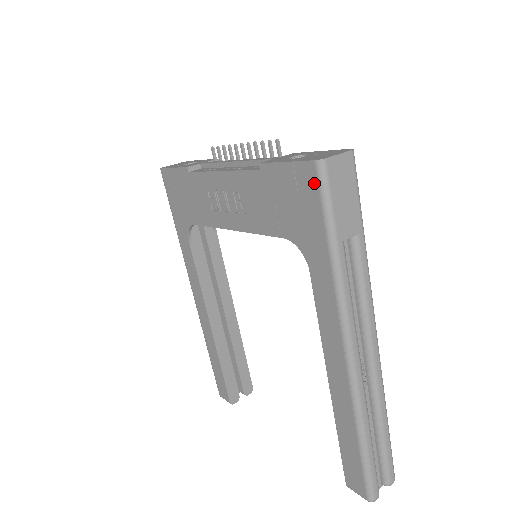
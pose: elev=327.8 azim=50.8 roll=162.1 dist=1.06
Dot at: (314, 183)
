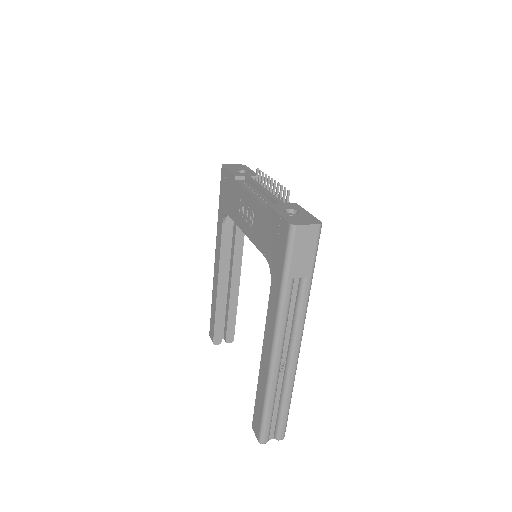
Dot at: (286, 236)
